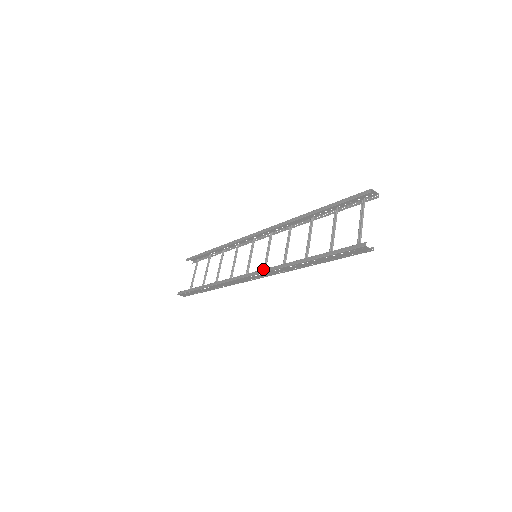
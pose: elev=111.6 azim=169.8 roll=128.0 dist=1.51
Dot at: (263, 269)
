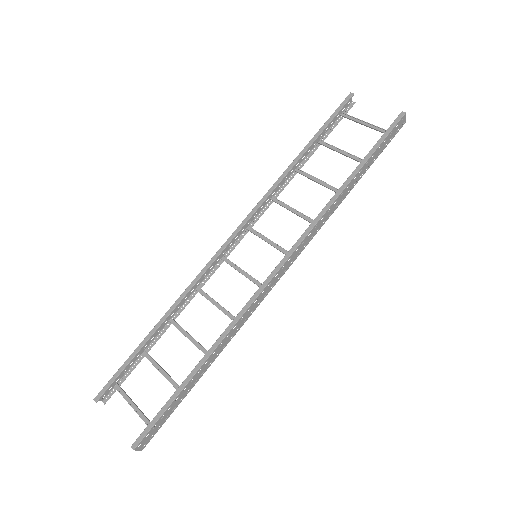
Dot at: (298, 239)
